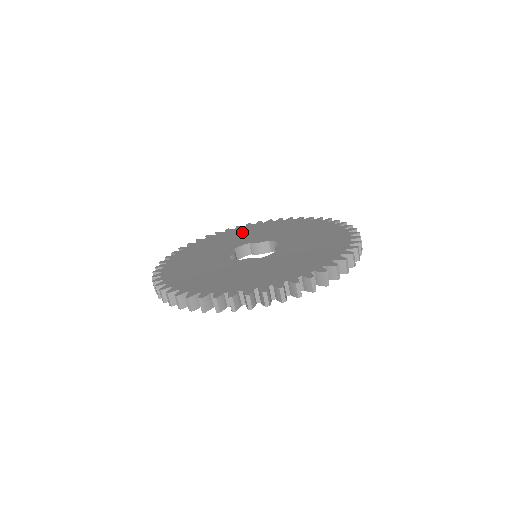
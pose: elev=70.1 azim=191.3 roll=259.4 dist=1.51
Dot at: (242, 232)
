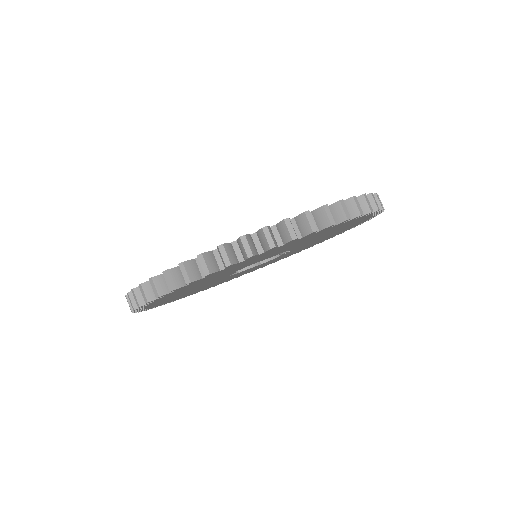
Dot at: occluded
